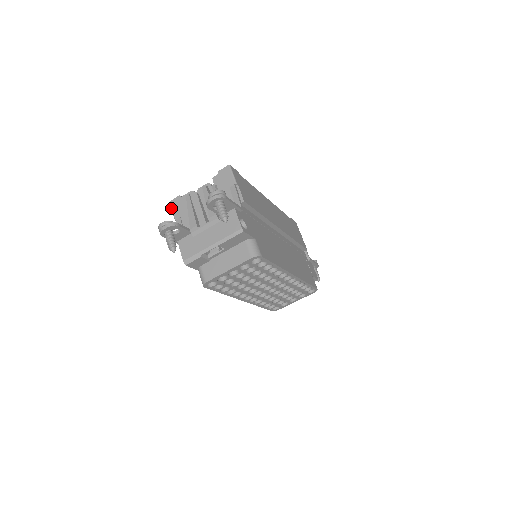
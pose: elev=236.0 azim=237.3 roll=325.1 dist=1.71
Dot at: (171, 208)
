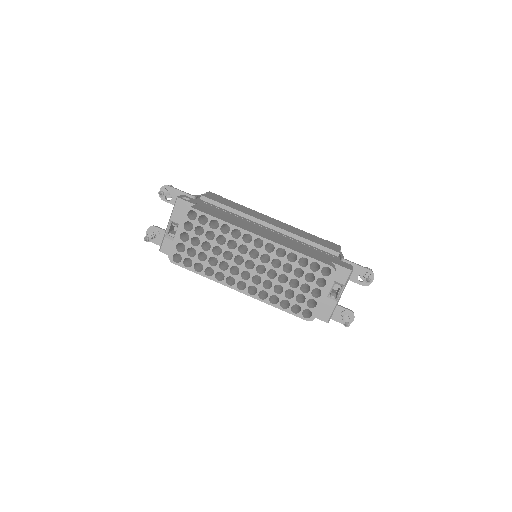
Dot at: occluded
